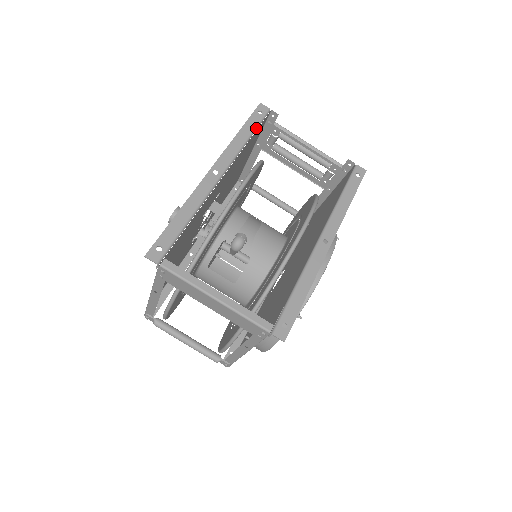
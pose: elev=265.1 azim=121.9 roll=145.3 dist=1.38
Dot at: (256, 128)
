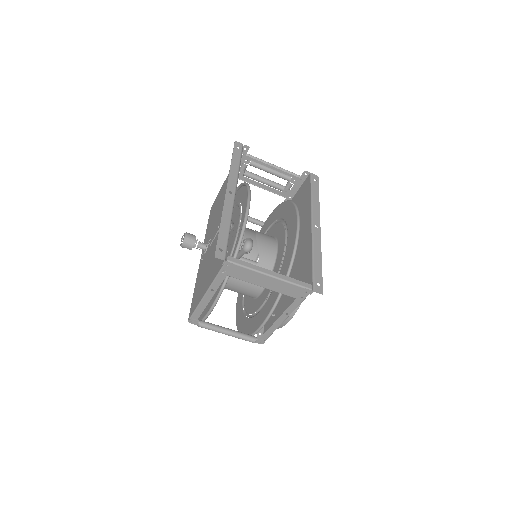
Dot at: (240, 158)
